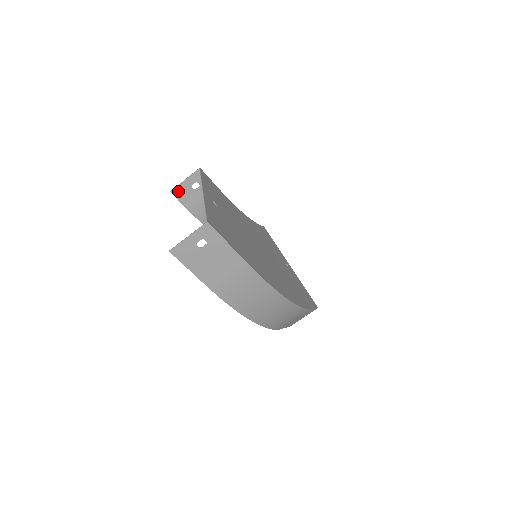
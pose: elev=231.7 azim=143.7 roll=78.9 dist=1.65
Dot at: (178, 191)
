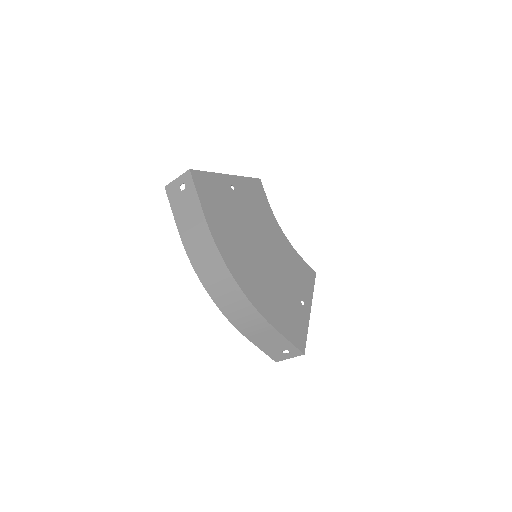
Dot at: occluded
